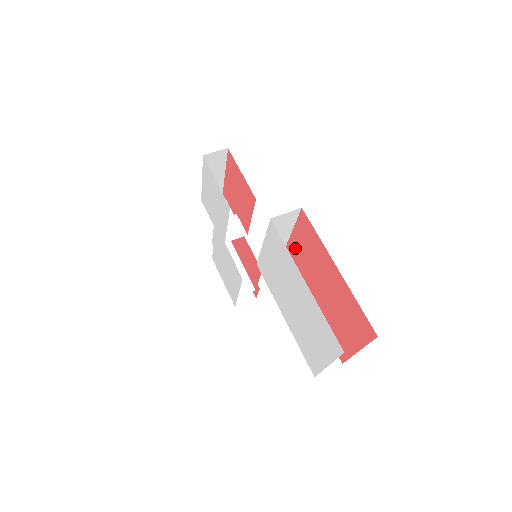
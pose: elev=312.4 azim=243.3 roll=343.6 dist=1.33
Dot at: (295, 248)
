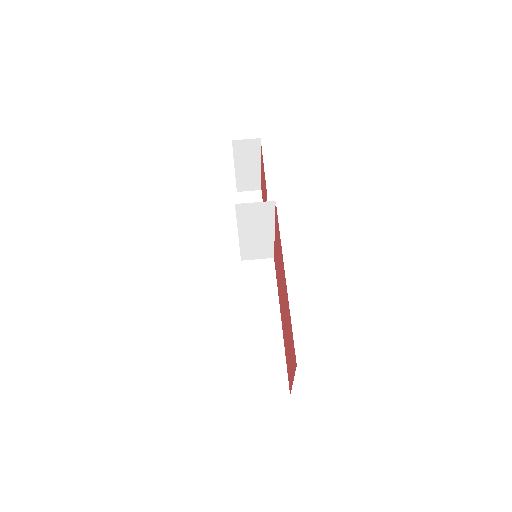
Dot at: (276, 250)
